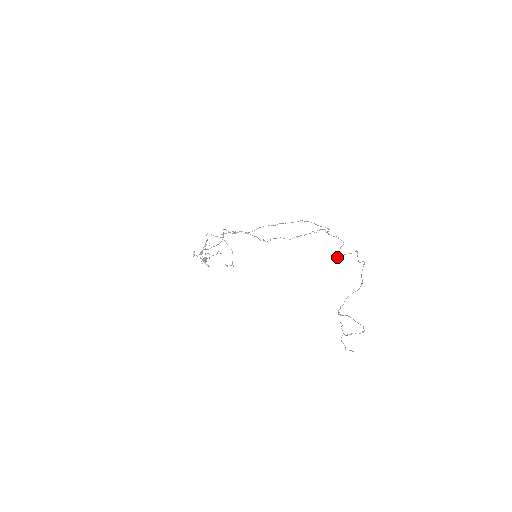
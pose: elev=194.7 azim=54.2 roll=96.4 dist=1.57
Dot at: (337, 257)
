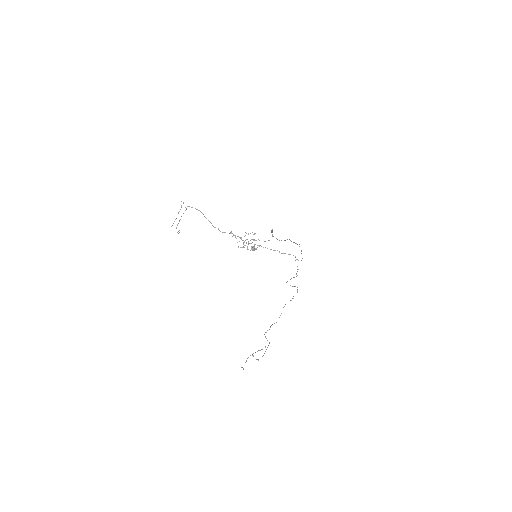
Dot at: occluded
